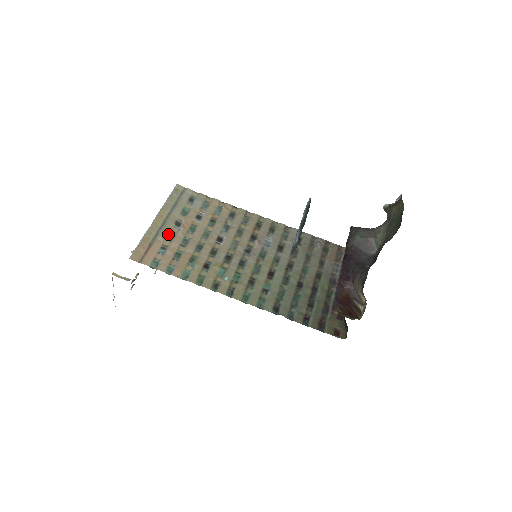
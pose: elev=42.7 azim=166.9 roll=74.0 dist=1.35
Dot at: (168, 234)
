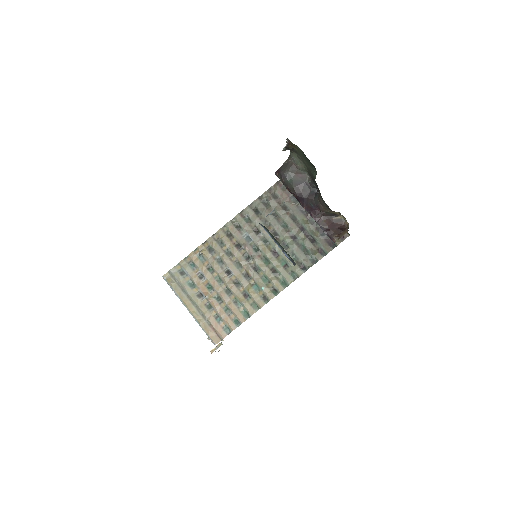
Dot at: (206, 308)
